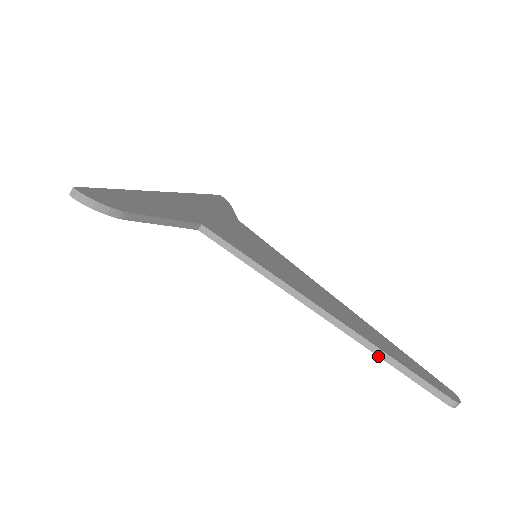
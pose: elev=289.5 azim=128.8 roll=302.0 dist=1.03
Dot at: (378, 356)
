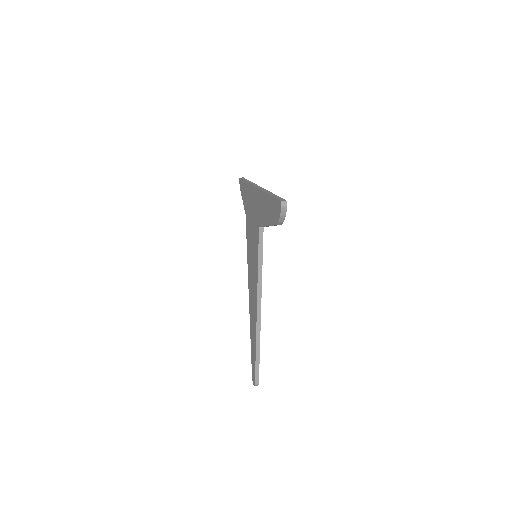
Dot at: (256, 347)
